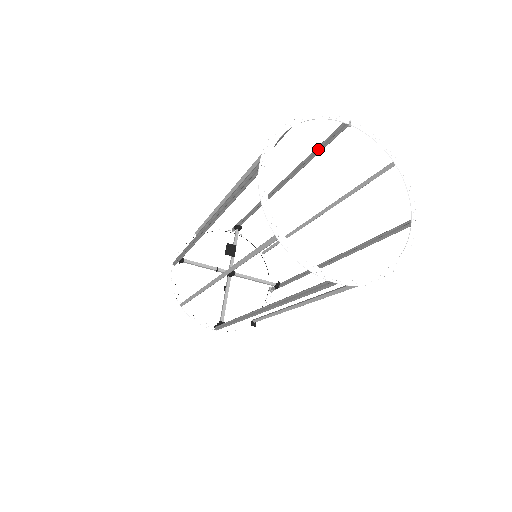
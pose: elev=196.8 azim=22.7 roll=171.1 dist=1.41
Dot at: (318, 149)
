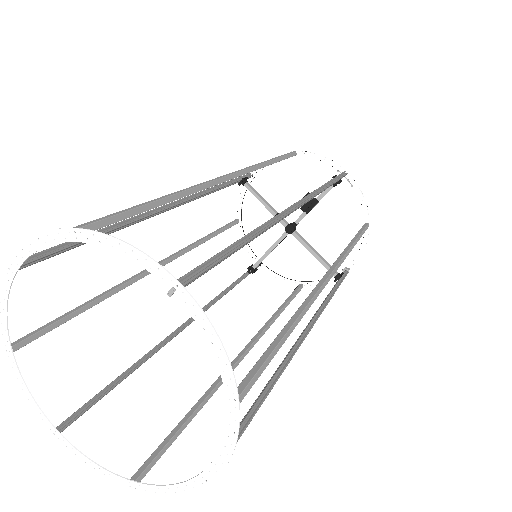
Dot at: (227, 248)
